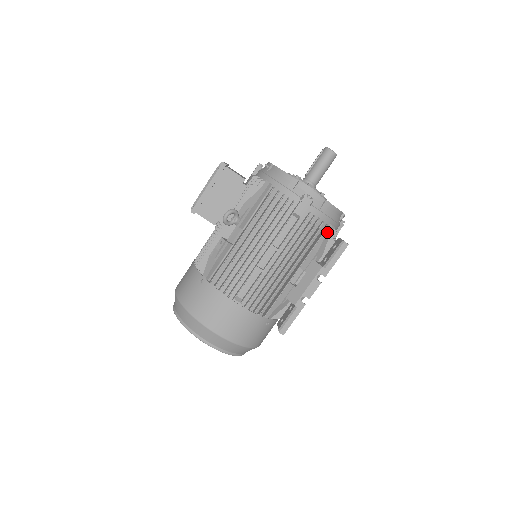
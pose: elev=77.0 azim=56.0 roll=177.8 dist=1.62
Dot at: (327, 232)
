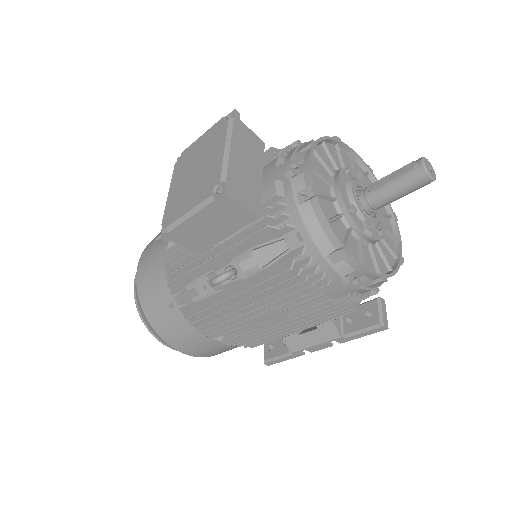
Dot at: occluded
